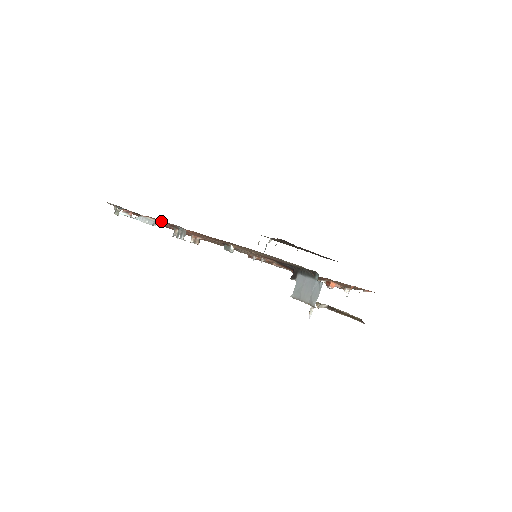
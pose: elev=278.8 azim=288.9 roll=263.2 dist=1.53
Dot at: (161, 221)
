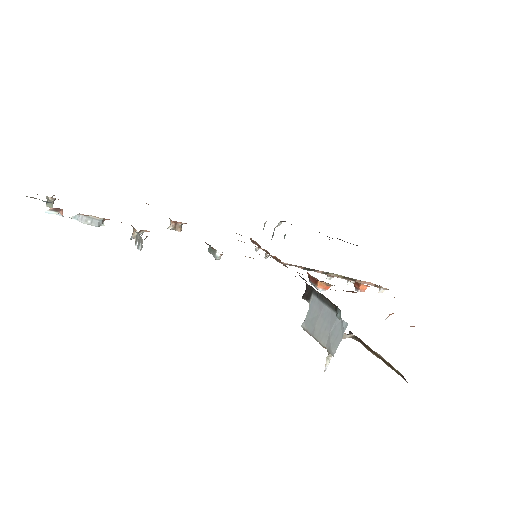
Dot at: occluded
